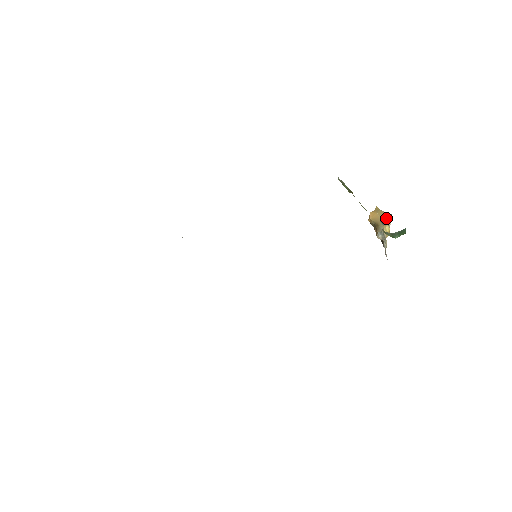
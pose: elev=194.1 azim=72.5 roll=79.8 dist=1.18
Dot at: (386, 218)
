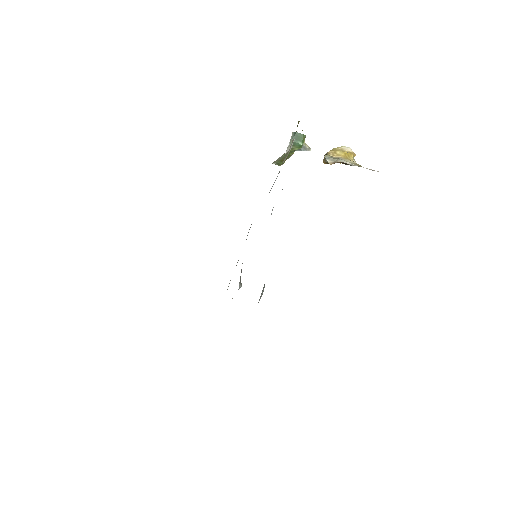
Dot at: (334, 150)
